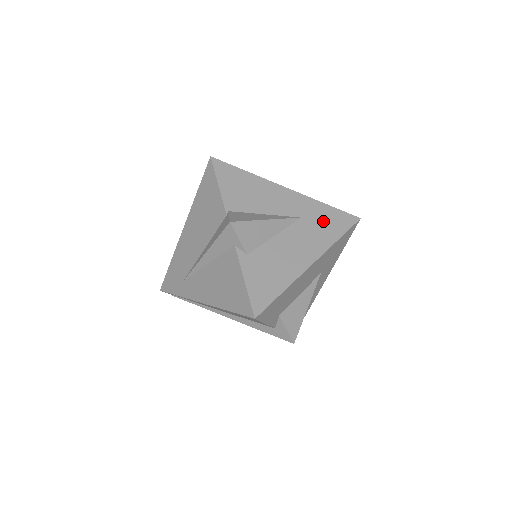
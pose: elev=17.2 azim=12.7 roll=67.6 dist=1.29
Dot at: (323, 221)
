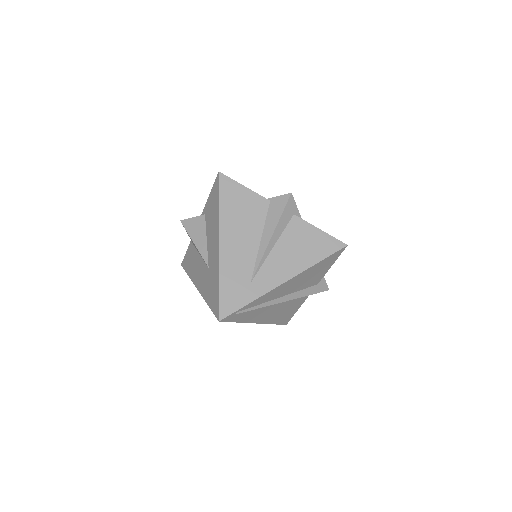
Dot at: occluded
